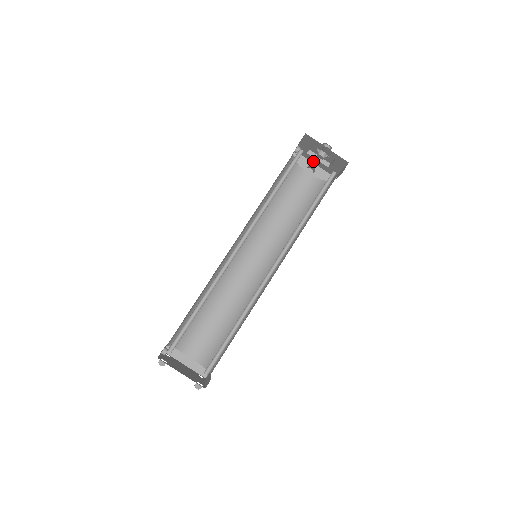
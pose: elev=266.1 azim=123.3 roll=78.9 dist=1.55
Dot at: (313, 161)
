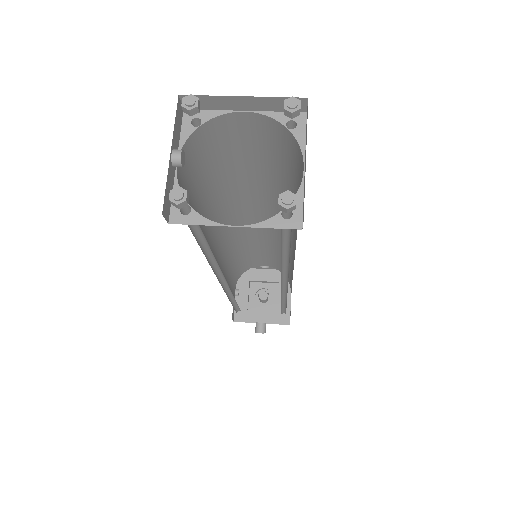
Dot at: (258, 320)
